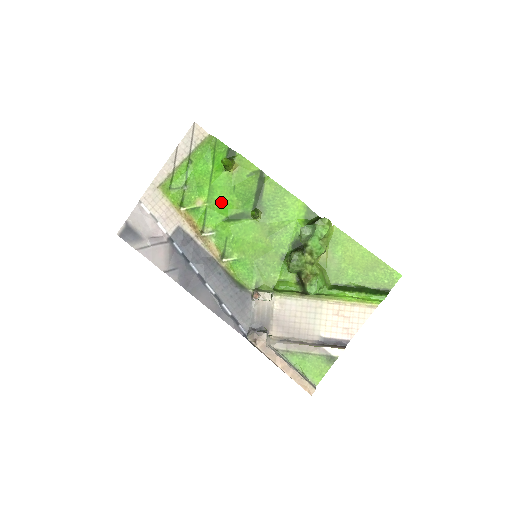
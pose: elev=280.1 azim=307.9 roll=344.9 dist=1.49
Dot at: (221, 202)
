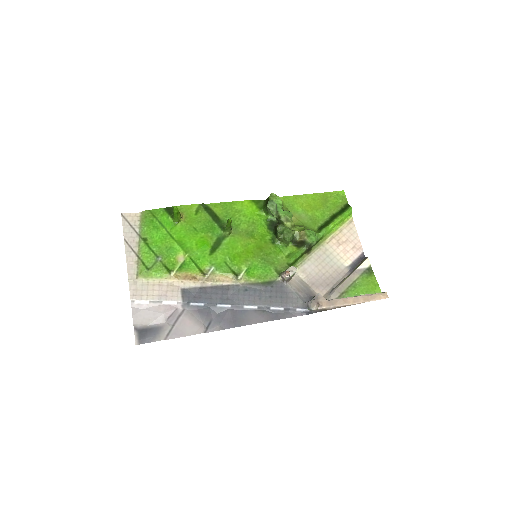
Dot at: (196, 245)
